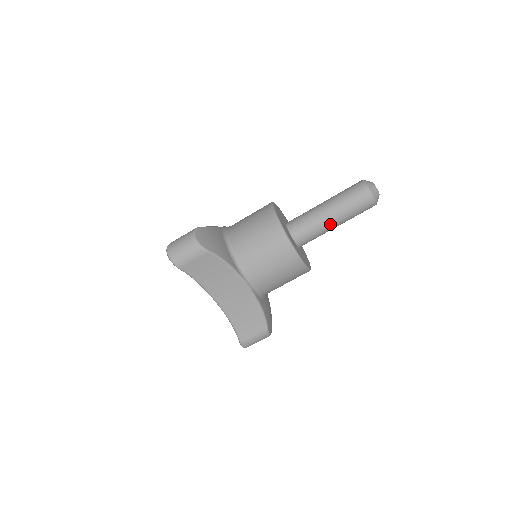
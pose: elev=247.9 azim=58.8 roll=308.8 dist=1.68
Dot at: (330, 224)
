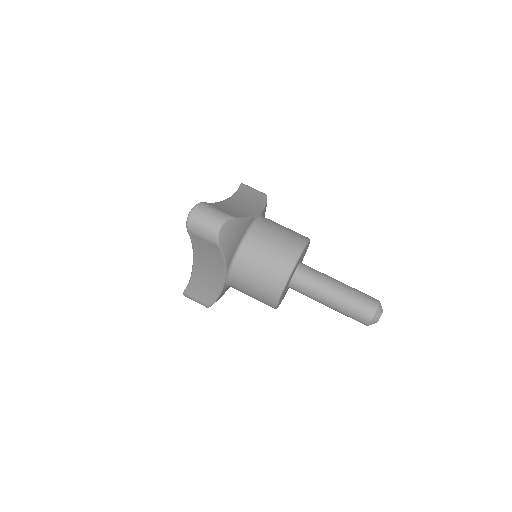
Dot at: (334, 281)
